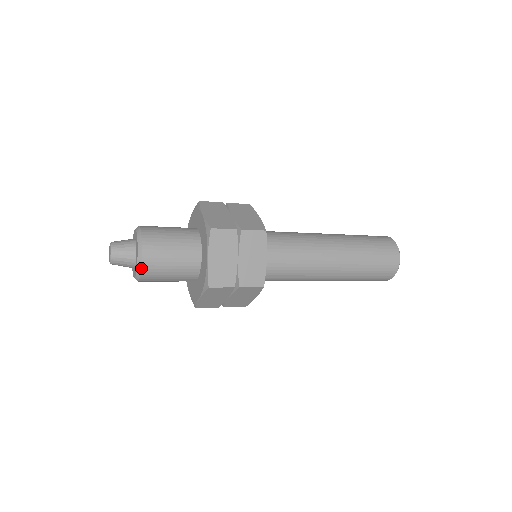
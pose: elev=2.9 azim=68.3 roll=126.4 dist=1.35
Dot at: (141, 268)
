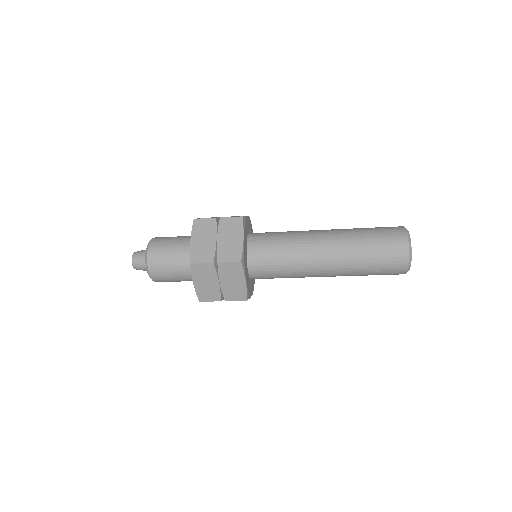
Dot at: (152, 280)
